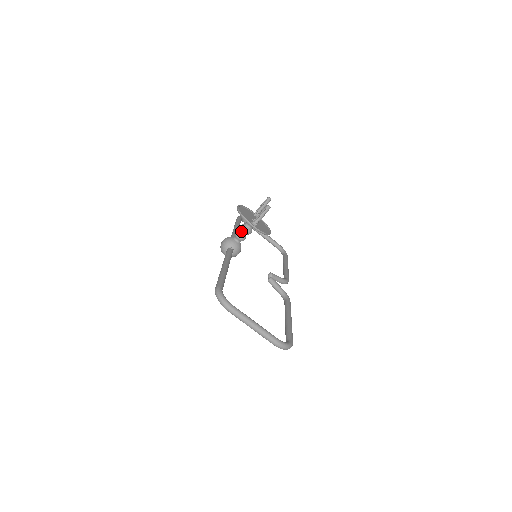
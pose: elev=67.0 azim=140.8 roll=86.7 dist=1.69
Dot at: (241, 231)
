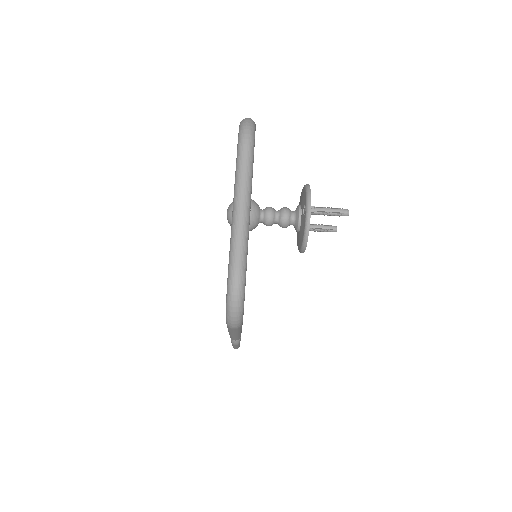
Dot at: (278, 210)
